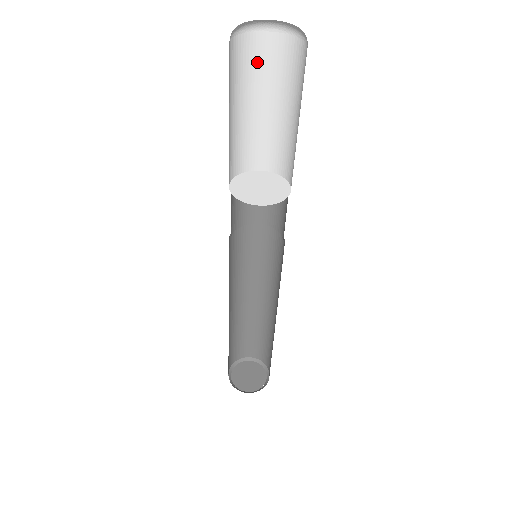
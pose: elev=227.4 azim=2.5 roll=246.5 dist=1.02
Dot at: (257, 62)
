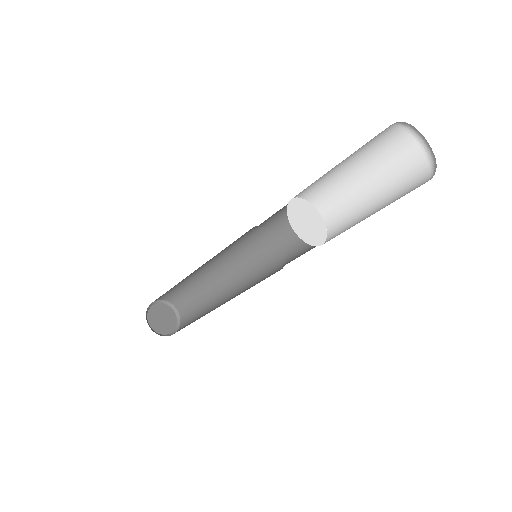
Dot at: (395, 157)
